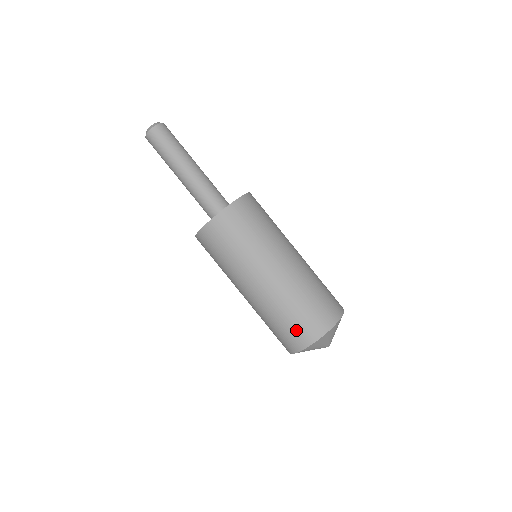
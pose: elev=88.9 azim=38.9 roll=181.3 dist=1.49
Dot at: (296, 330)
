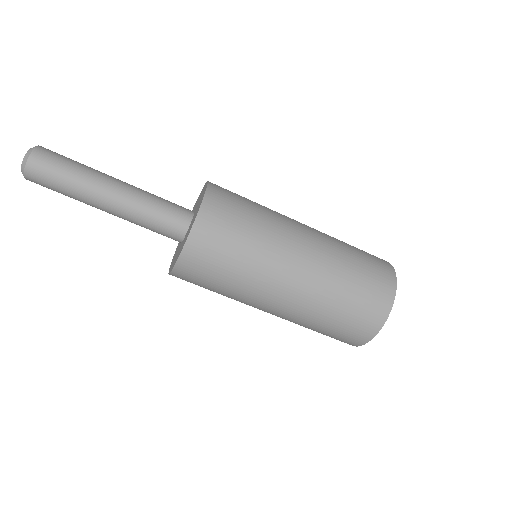
Dot at: (346, 332)
